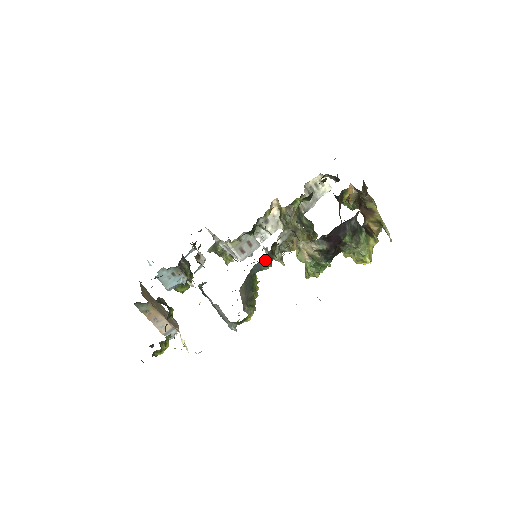
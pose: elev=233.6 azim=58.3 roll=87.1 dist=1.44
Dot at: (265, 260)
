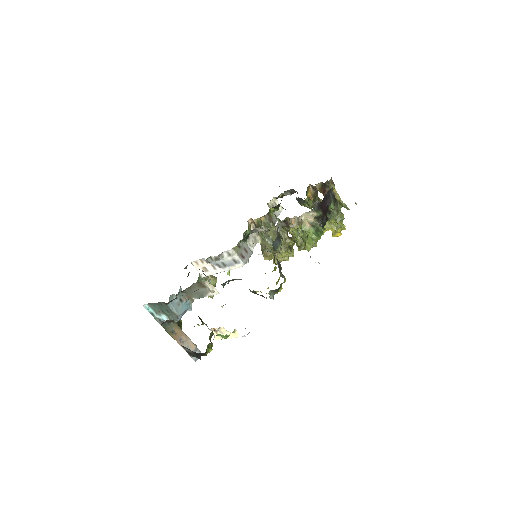
Dot at: (278, 239)
